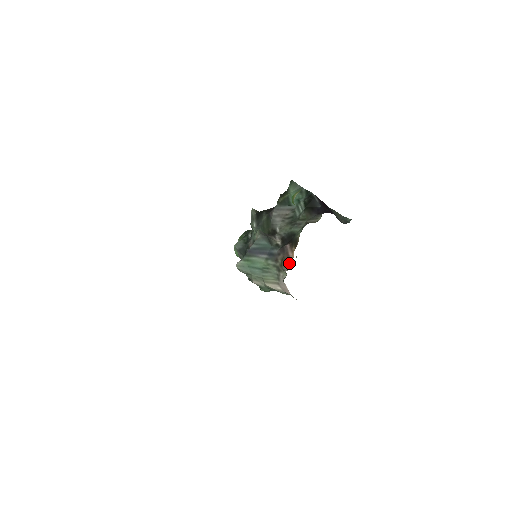
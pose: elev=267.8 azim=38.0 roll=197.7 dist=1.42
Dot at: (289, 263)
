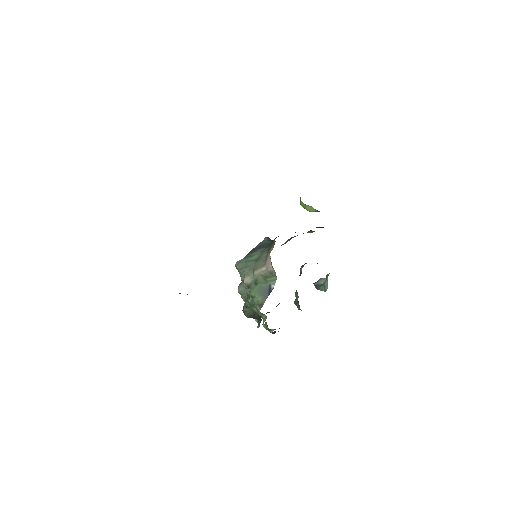
Dot at: occluded
